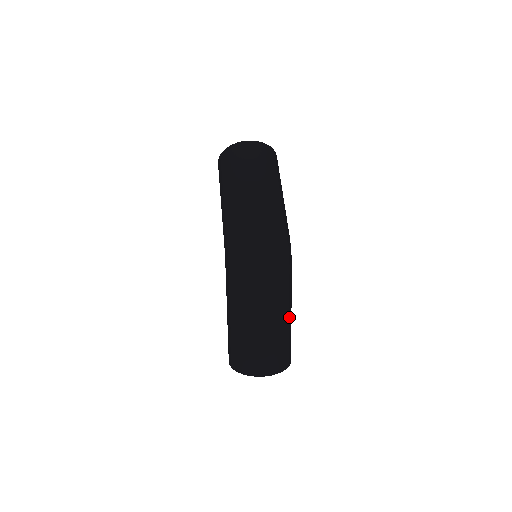
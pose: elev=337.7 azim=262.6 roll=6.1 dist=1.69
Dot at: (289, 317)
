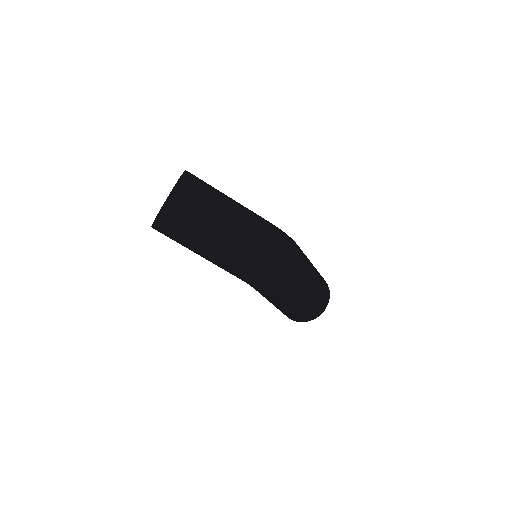
Dot at: occluded
